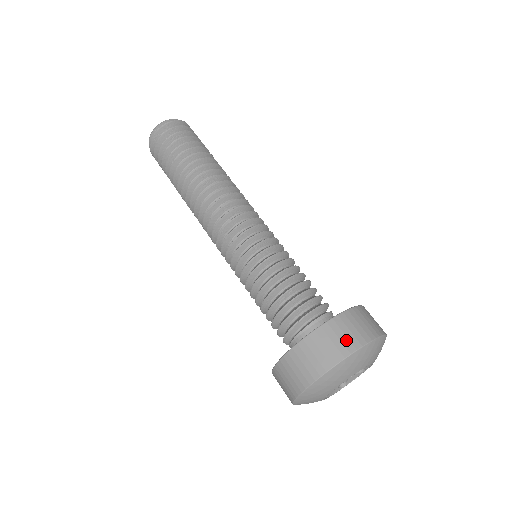
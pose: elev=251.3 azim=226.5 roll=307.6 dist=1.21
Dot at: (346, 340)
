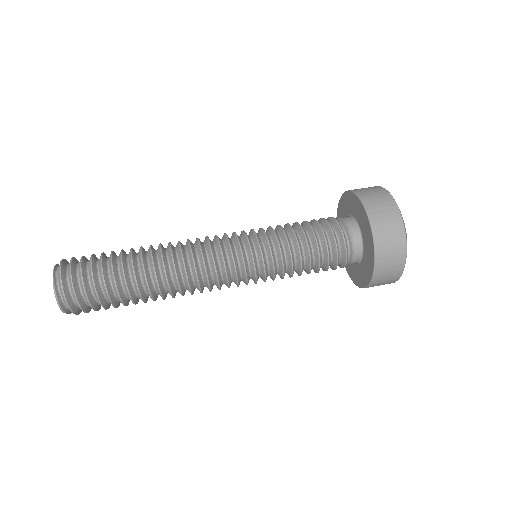
Dot at: (393, 226)
